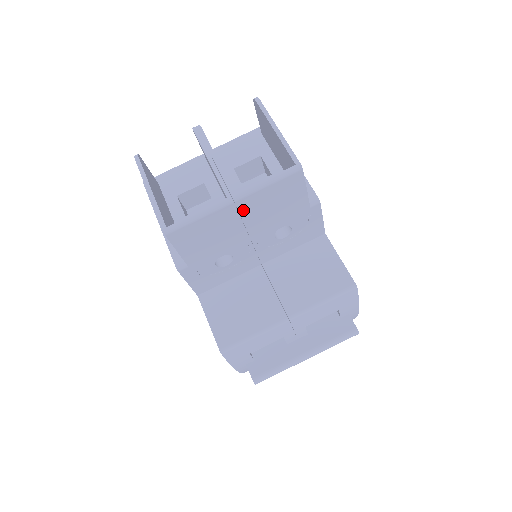
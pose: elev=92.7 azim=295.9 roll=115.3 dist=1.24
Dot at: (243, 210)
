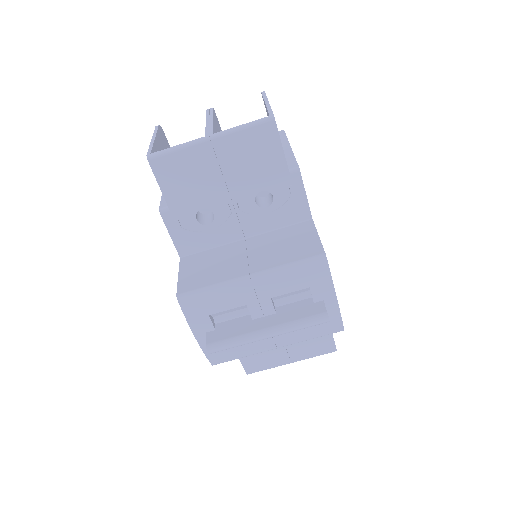
Dot at: (220, 154)
